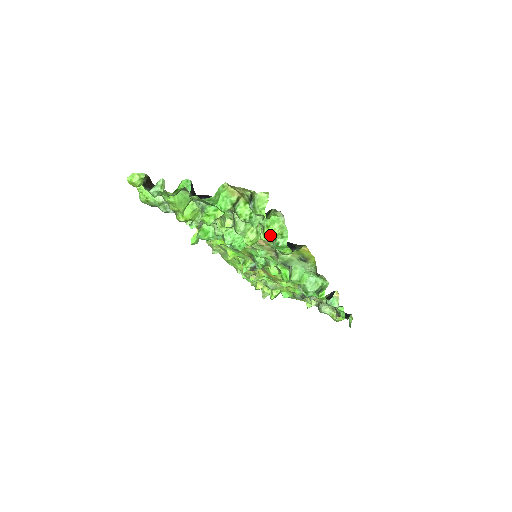
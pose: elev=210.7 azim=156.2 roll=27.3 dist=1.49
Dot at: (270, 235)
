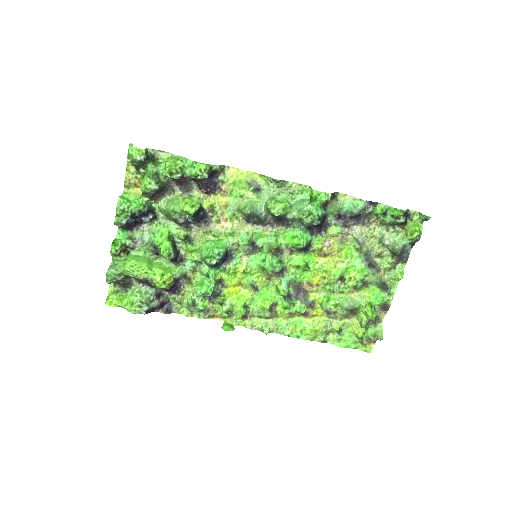
Dot at: (167, 164)
